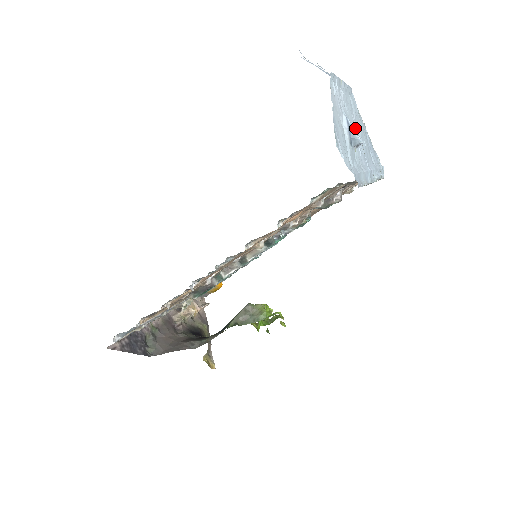
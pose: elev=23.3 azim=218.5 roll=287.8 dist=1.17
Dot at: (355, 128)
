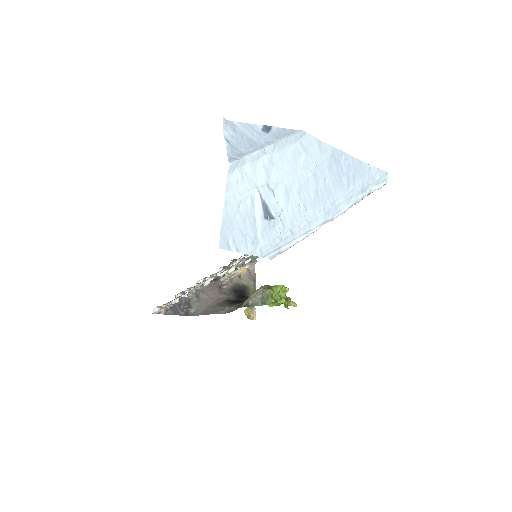
Dot at: (297, 180)
